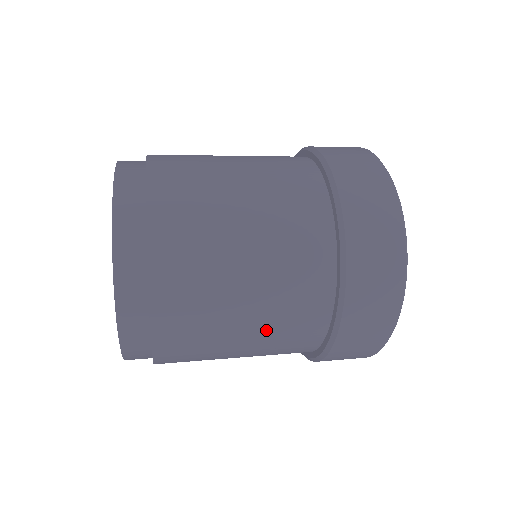
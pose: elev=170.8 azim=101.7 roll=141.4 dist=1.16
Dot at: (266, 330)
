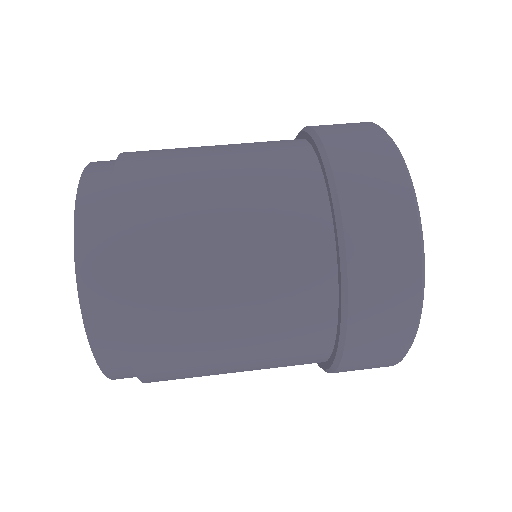
Dot at: (259, 368)
